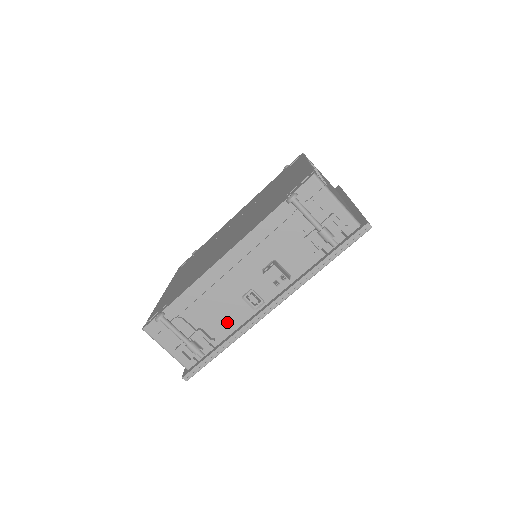
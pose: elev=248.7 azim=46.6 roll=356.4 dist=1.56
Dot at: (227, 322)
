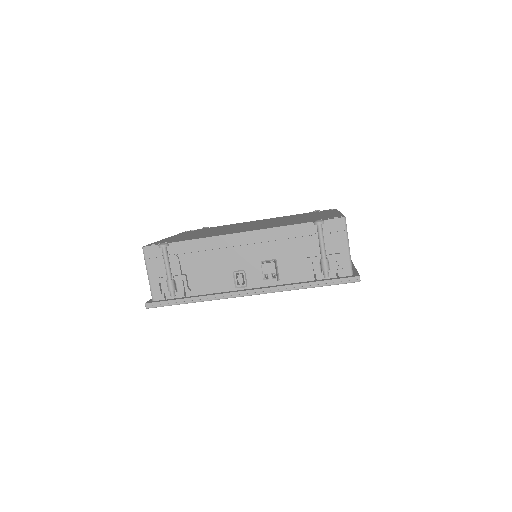
Dot at: (209, 283)
